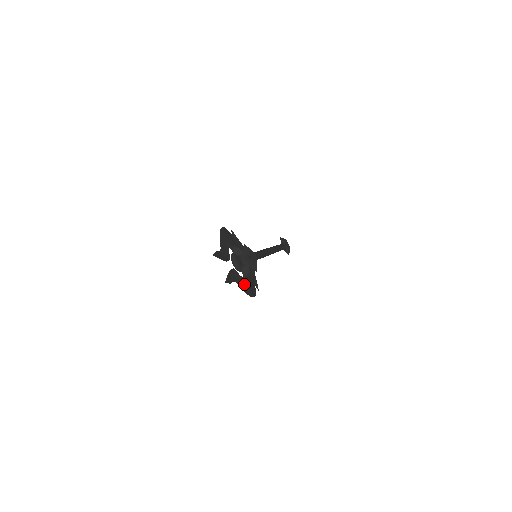
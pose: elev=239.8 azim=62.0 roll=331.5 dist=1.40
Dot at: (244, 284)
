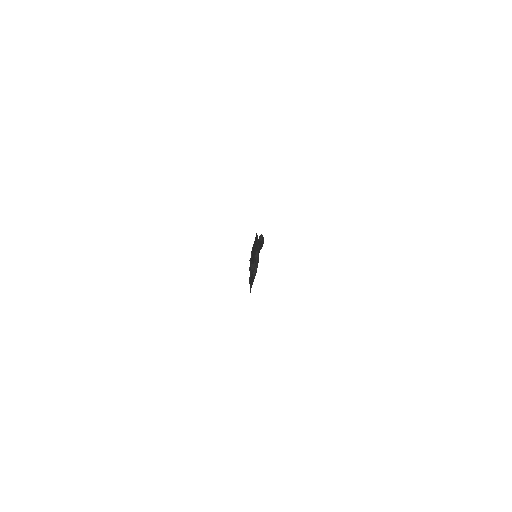
Dot at: occluded
